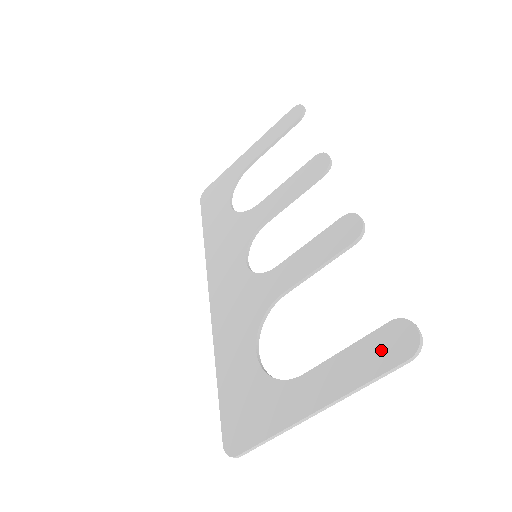
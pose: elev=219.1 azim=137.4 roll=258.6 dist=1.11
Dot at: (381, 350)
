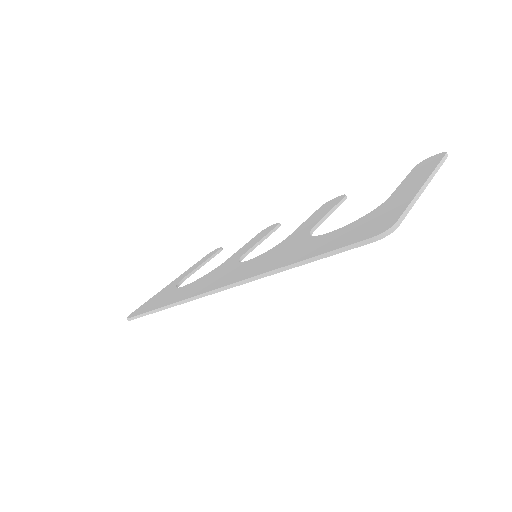
Dot at: (426, 165)
